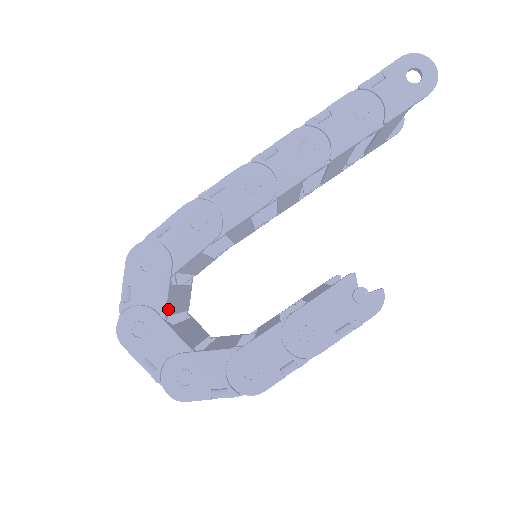
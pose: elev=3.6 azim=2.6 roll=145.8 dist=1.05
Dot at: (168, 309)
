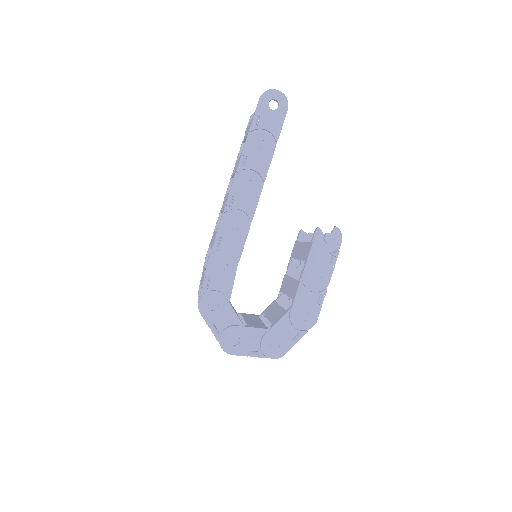
Dot at: occluded
